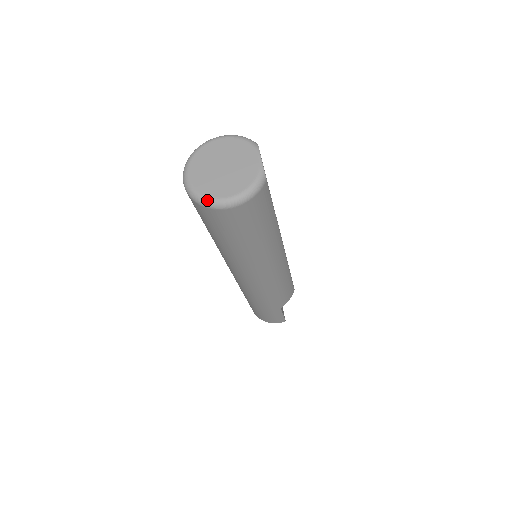
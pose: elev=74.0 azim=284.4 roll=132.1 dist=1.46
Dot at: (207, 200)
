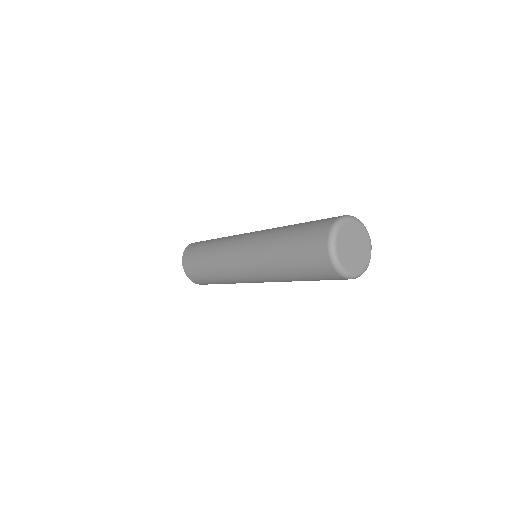
Dot at: (340, 267)
